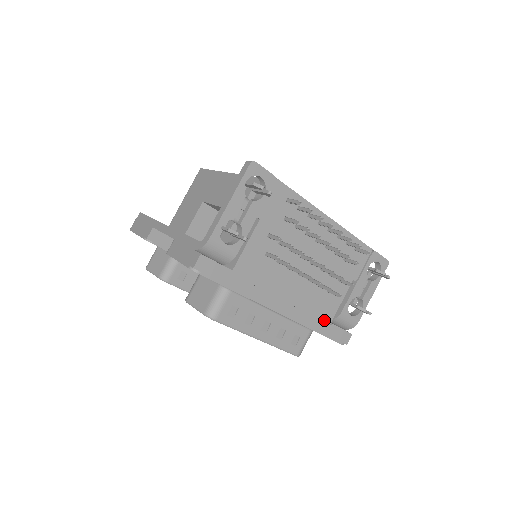
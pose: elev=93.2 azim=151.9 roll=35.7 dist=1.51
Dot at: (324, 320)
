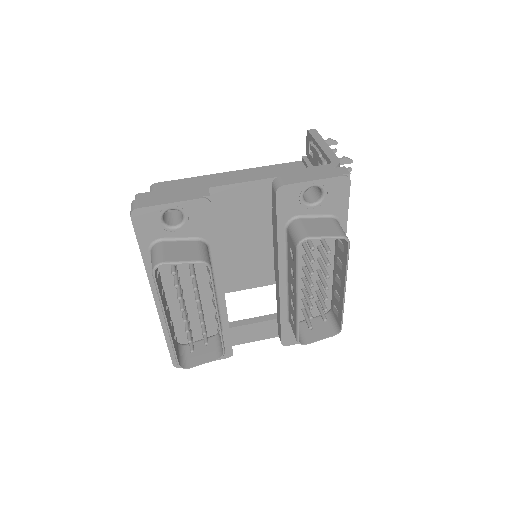
Dot at: occluded
